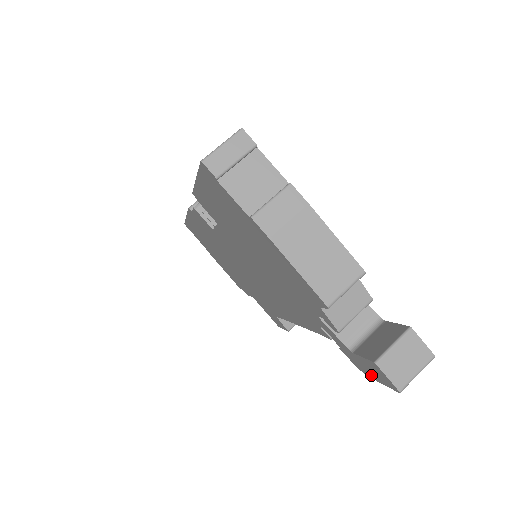
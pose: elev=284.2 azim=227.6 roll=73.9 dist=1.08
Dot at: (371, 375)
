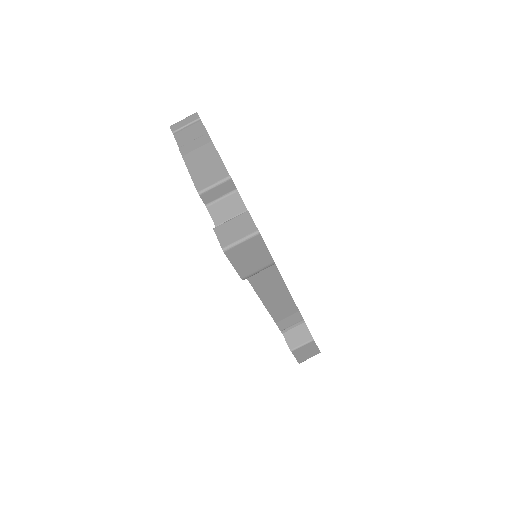
Dot at: occluded
